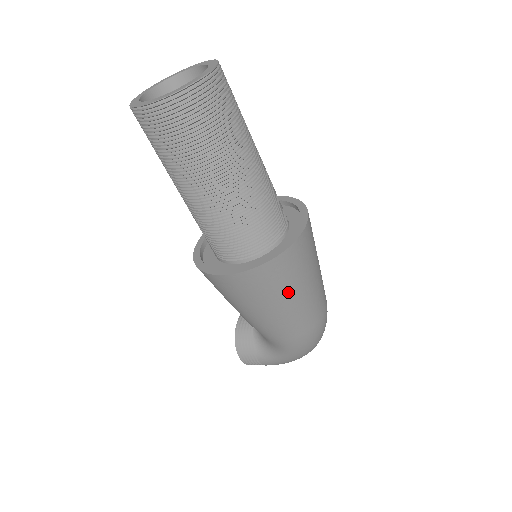
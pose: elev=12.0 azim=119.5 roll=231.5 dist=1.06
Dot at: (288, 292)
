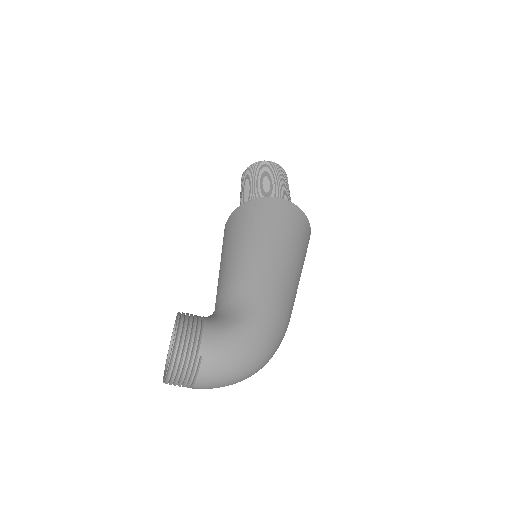
Dot at: (298, 245)
